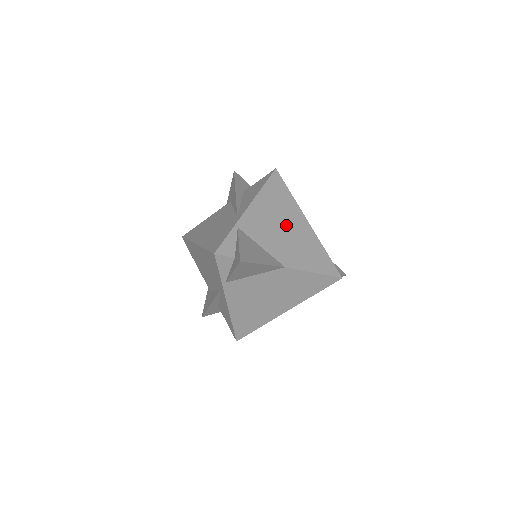
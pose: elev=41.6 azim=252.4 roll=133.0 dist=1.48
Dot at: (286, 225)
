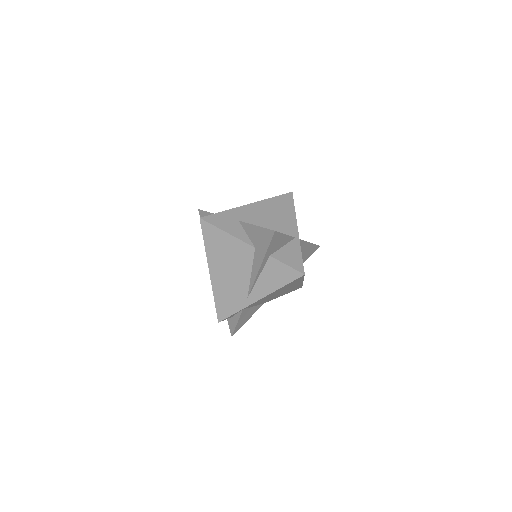
Dot at: (283, 291)
